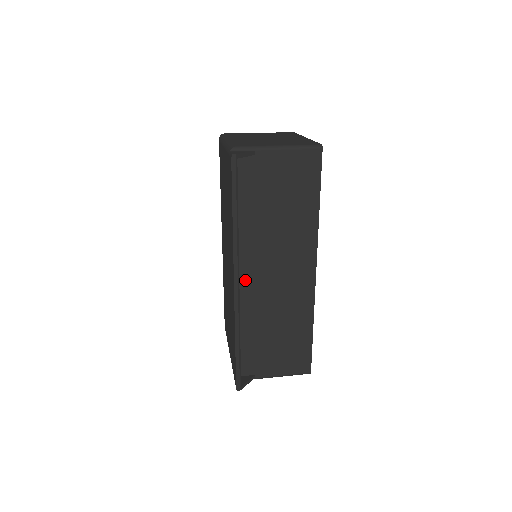
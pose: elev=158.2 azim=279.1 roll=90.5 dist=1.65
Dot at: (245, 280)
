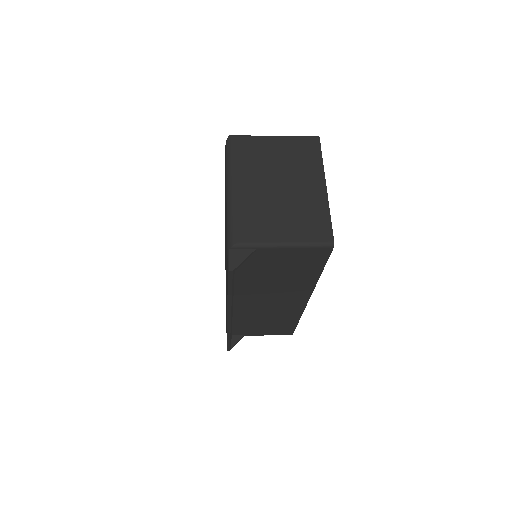
Dot at: (239, 304)
